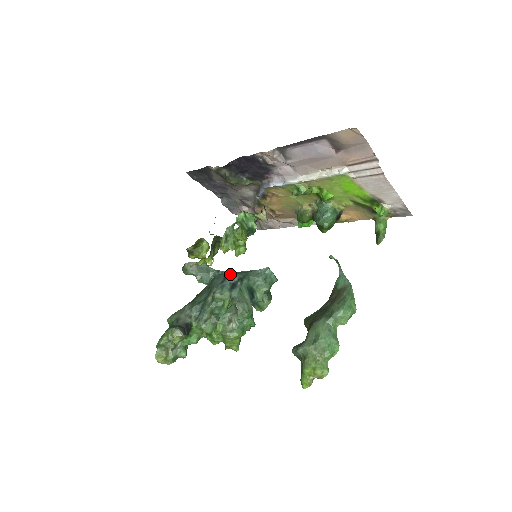
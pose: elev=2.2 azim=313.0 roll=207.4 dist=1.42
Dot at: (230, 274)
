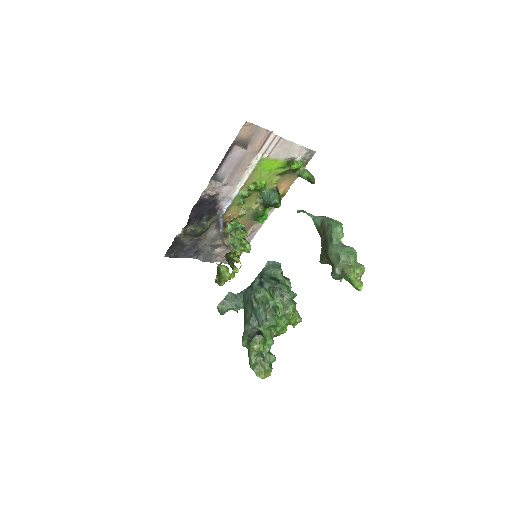
Dot at: (251, 284)
